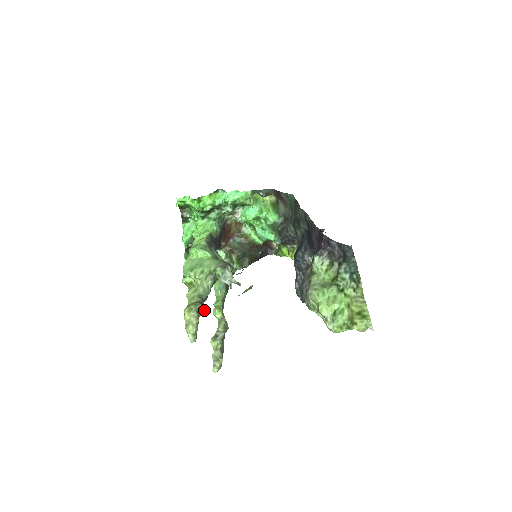
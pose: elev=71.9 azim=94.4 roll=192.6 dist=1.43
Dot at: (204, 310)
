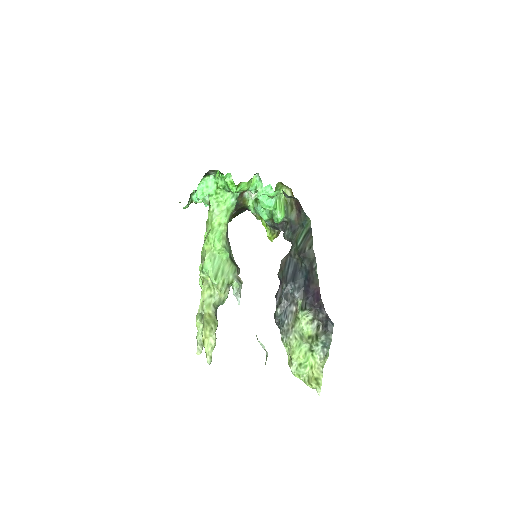
Dot at: (217, 326)
